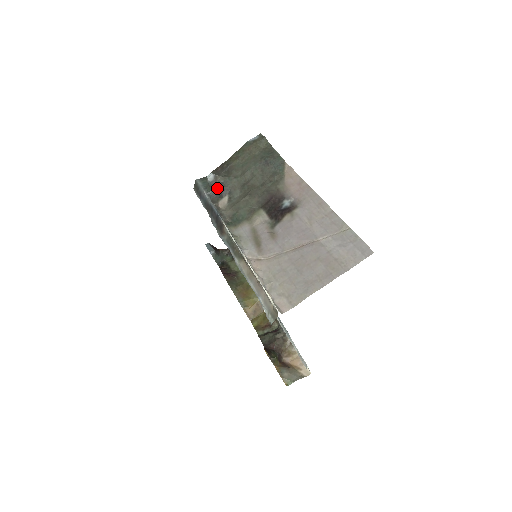
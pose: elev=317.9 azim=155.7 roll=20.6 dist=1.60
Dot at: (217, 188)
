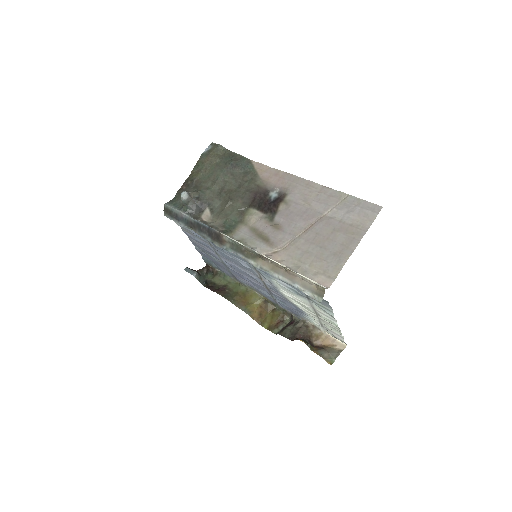
Dot at: (194, 204)
